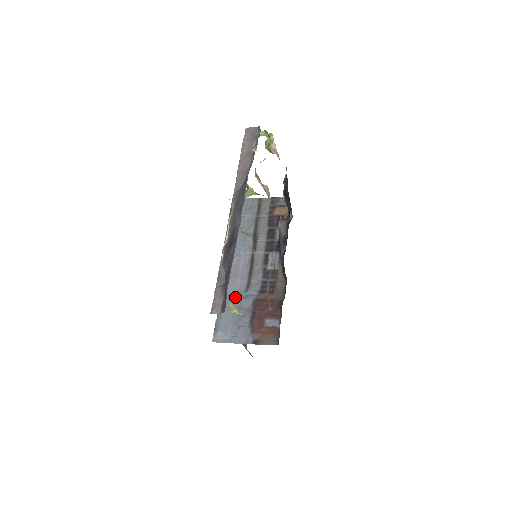
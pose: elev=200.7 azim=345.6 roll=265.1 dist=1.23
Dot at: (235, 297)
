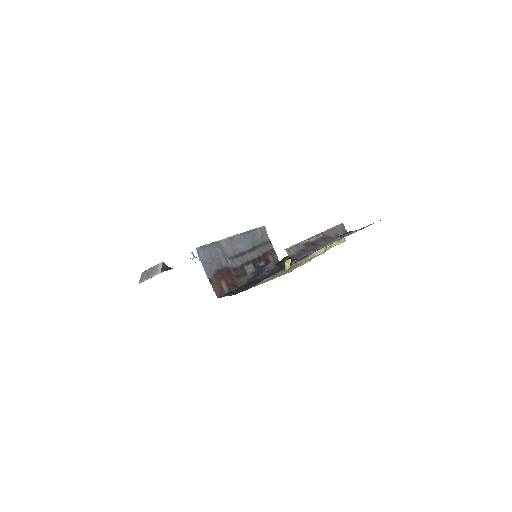
Dot at: (223, 252)
